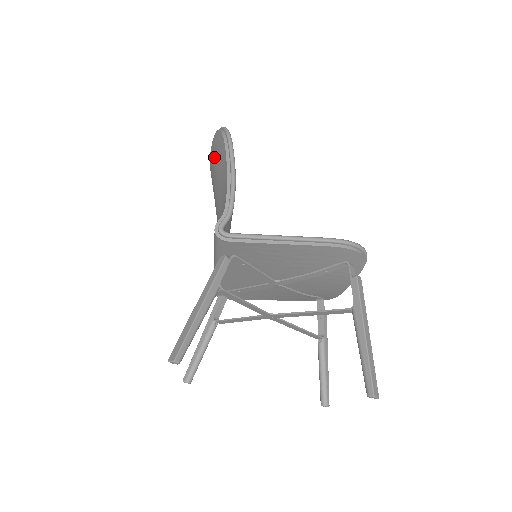
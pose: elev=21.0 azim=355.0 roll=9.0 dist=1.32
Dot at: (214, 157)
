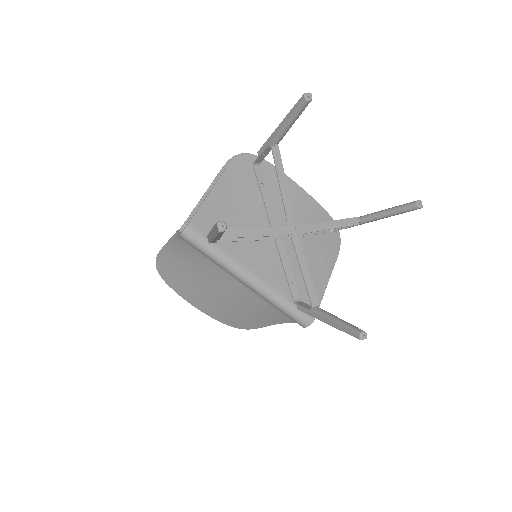
Dot at: (178, 285)
